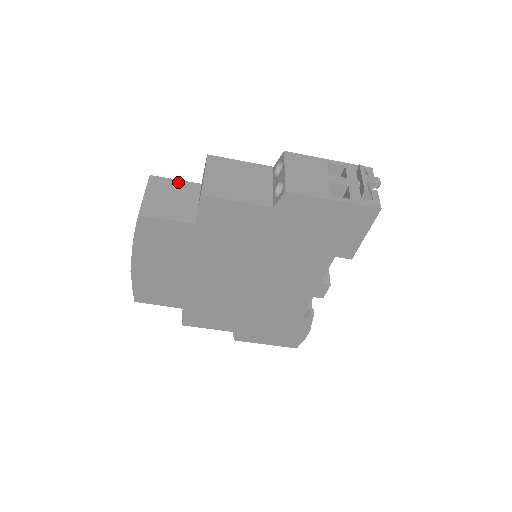
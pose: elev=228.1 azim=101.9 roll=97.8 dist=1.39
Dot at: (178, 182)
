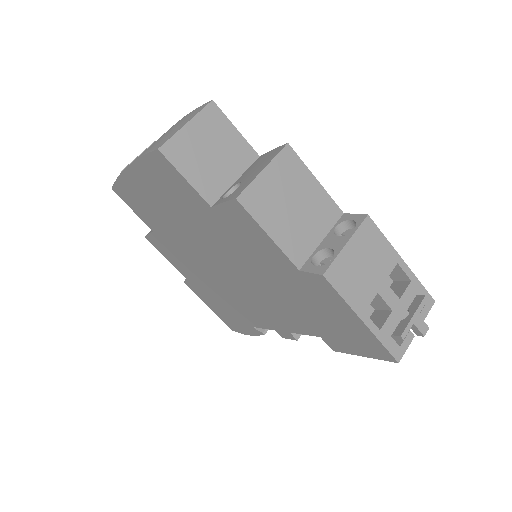
Dot at: (236, 134)
